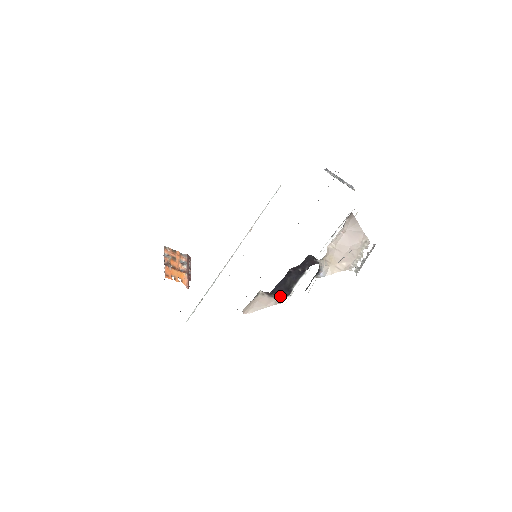
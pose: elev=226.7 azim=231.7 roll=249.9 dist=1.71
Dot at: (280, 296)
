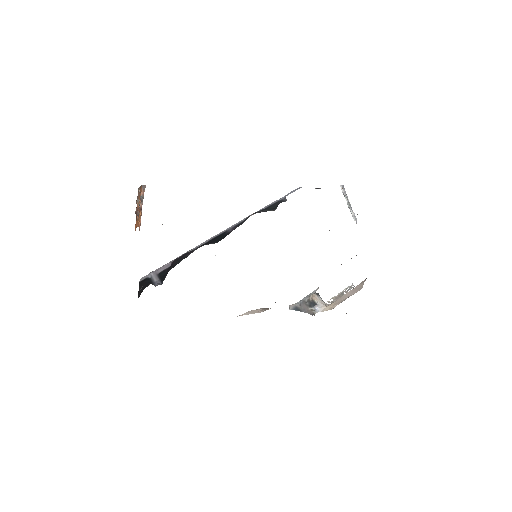
Dot at: occluded
